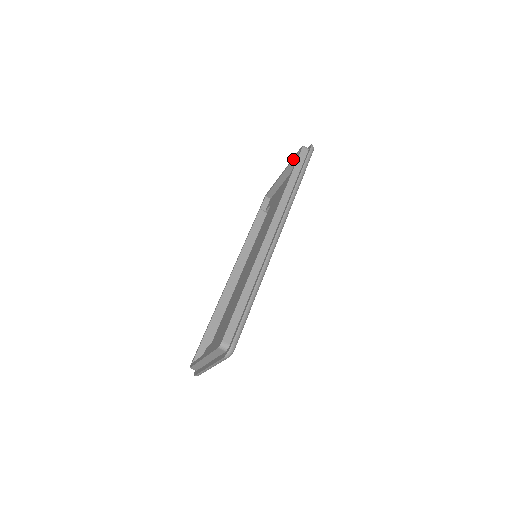
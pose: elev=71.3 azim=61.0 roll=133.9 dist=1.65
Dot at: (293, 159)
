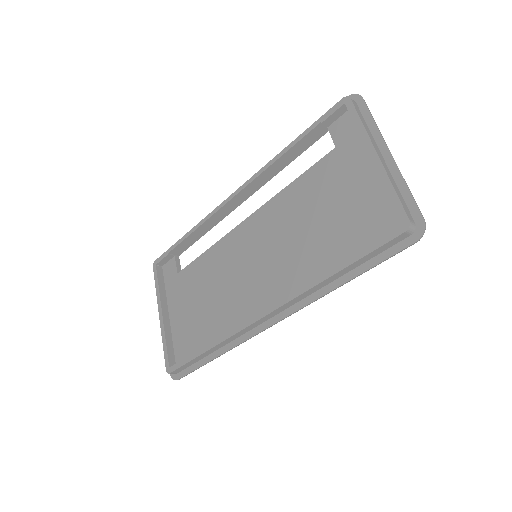
Dot at: (390, 198)
